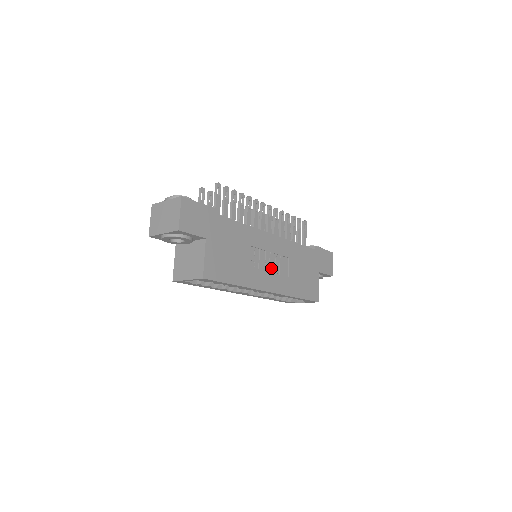
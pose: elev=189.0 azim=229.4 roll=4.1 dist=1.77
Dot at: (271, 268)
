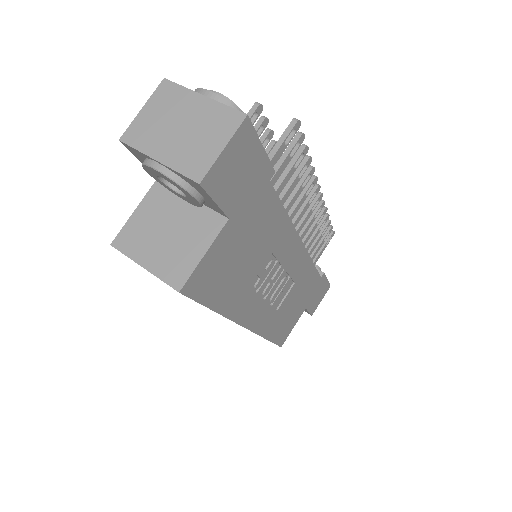
Dot at: (269, 292)
